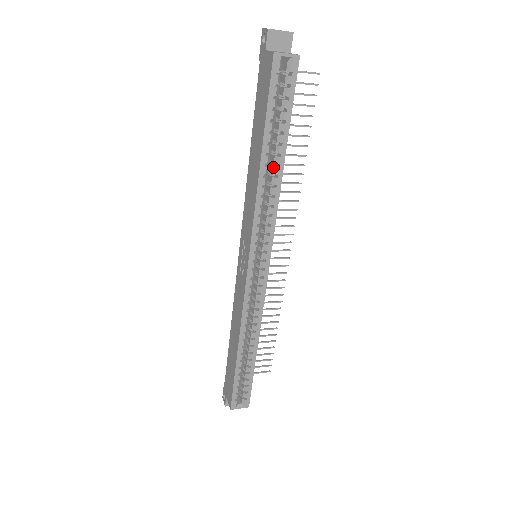
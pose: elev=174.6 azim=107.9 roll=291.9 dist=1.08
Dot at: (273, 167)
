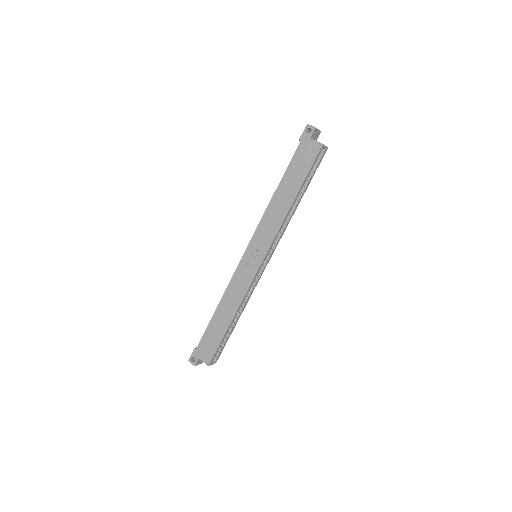
Dot at: (294, 204)
